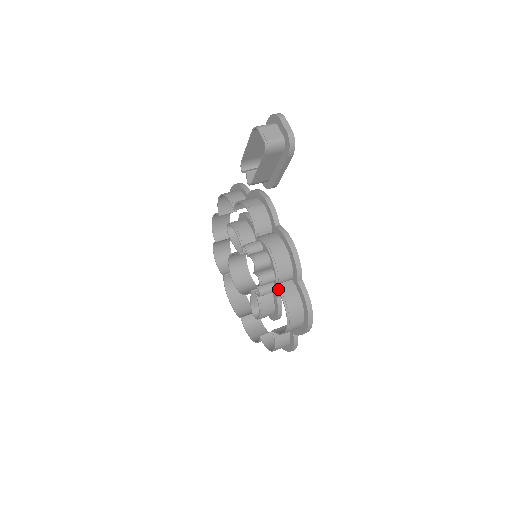
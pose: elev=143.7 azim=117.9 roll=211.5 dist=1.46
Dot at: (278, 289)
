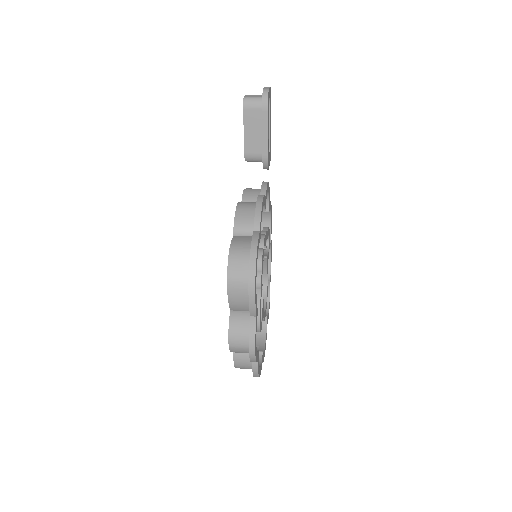
Dot at: (233, 238)
